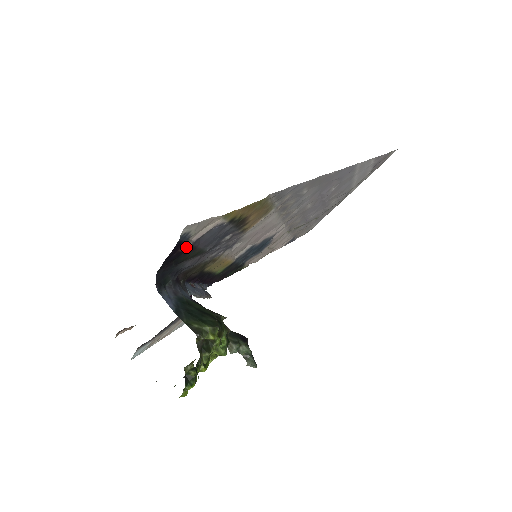
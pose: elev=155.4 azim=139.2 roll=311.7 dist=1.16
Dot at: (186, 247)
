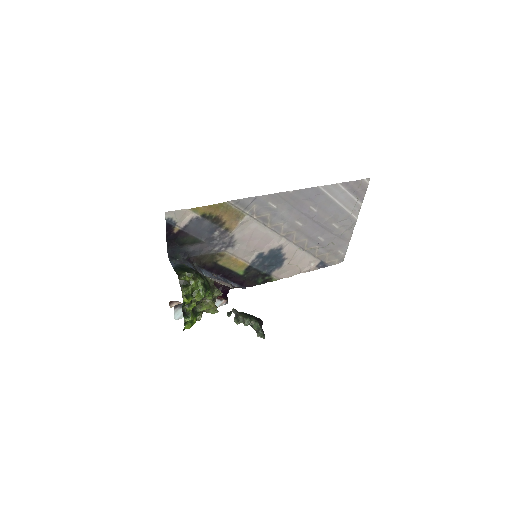
Dot at: (178, 231)
